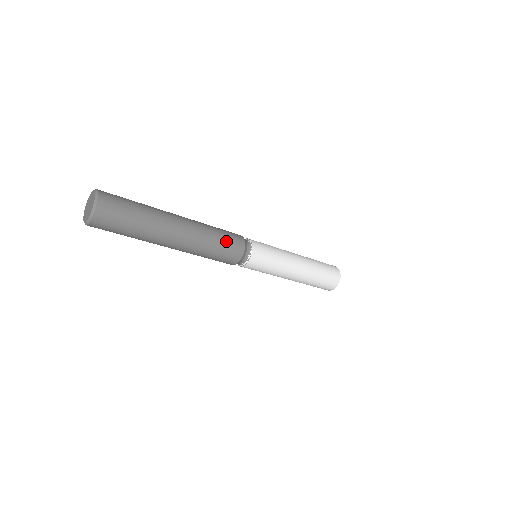
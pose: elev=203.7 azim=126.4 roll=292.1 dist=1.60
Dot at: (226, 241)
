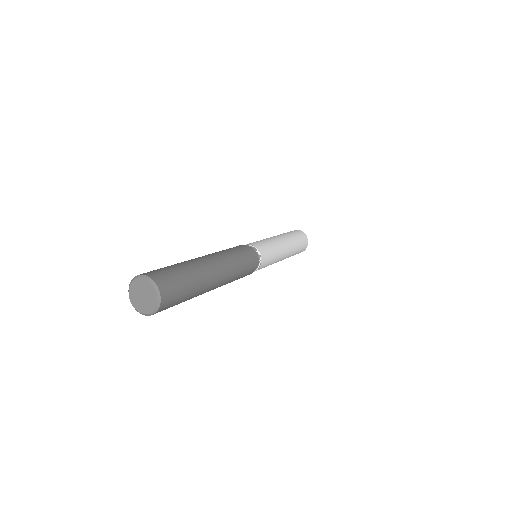
Dot at: (243, 255)
